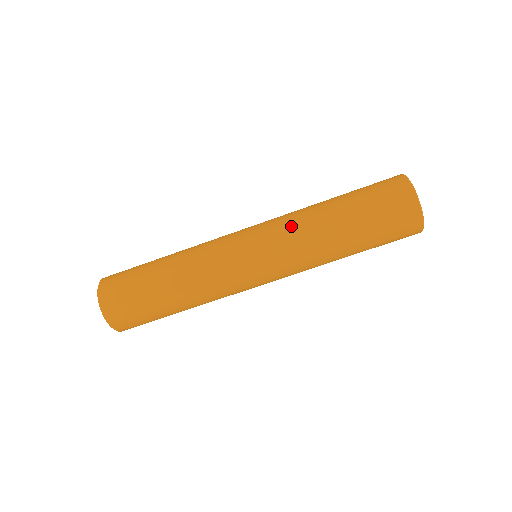
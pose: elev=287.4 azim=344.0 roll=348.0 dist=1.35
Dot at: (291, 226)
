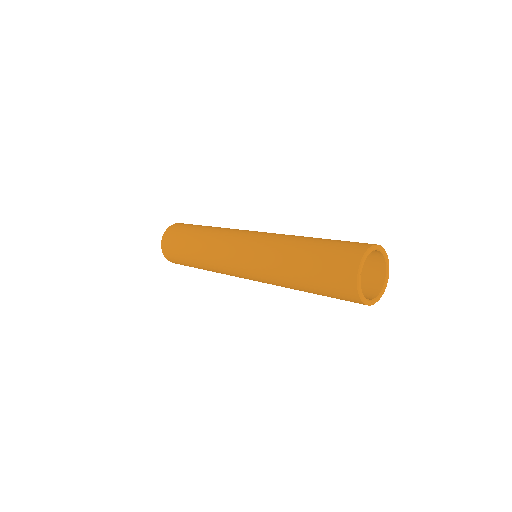
Dot at: (267, 253)
